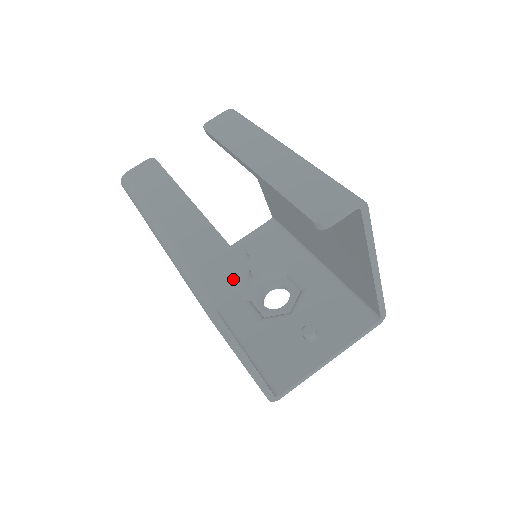
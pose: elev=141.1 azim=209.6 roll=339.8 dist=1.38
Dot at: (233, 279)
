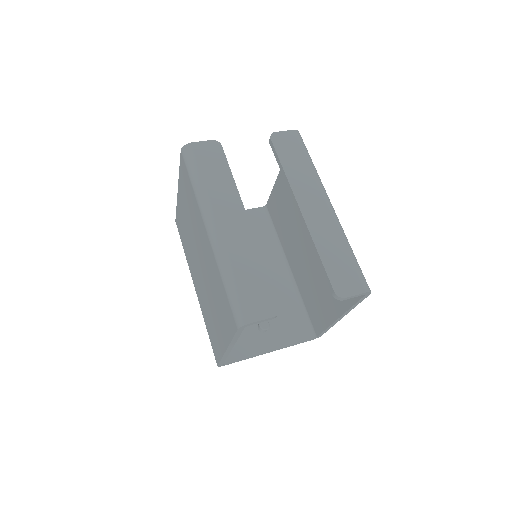
Dot at: (267, 312)
